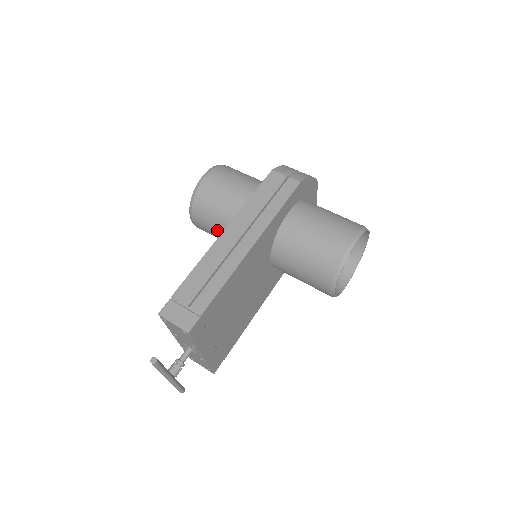
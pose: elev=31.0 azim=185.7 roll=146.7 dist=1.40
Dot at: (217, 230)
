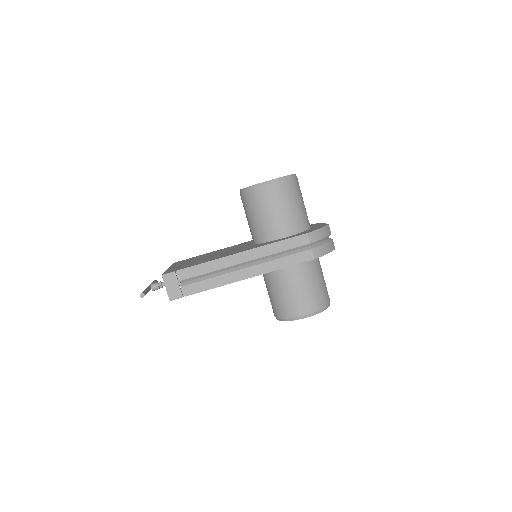
Dot at: (248, 219)
